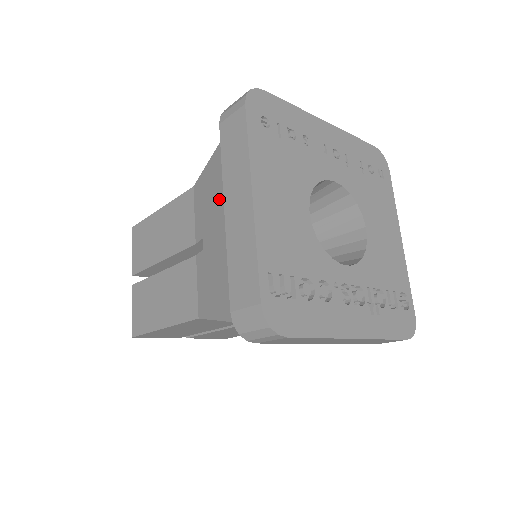
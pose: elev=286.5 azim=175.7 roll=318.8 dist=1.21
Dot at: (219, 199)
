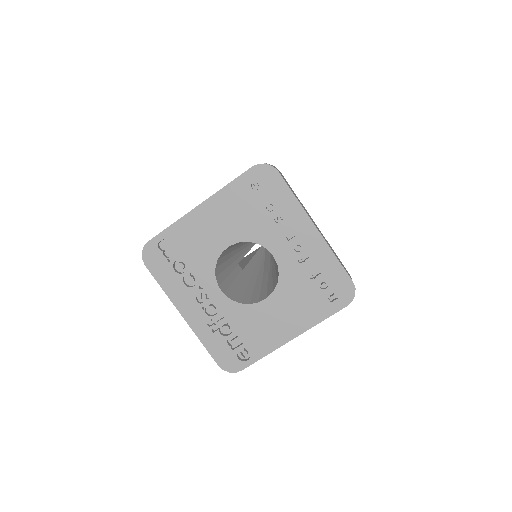
Dot at: occluded
